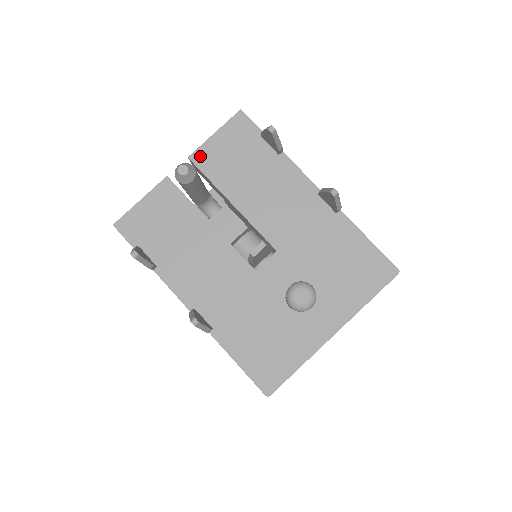
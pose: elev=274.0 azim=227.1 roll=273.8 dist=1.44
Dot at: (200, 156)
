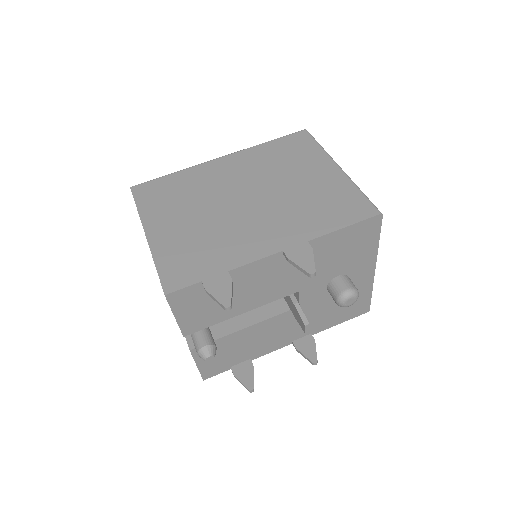
Dot at: (189, 329)
